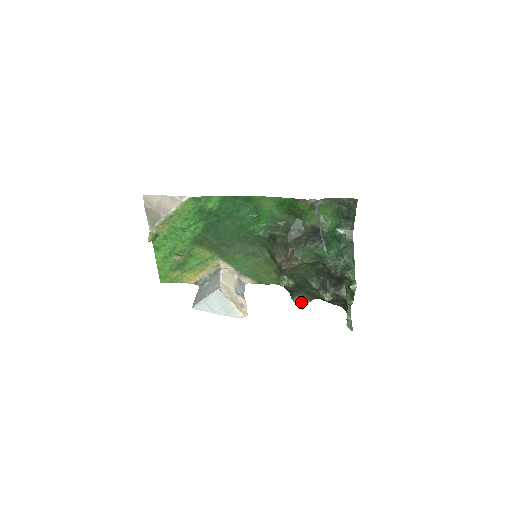
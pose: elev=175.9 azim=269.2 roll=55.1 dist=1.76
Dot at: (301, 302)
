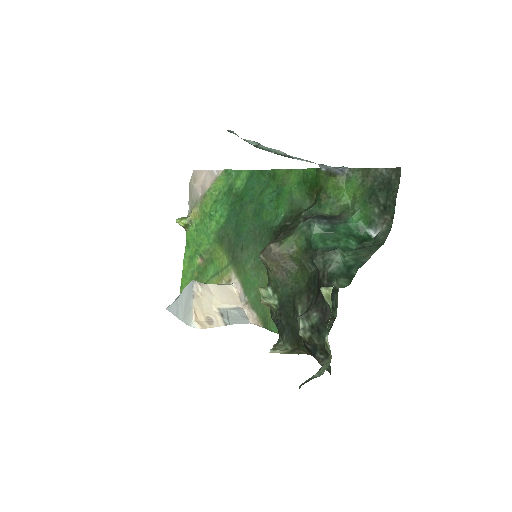
Dot at: (279, 345)
